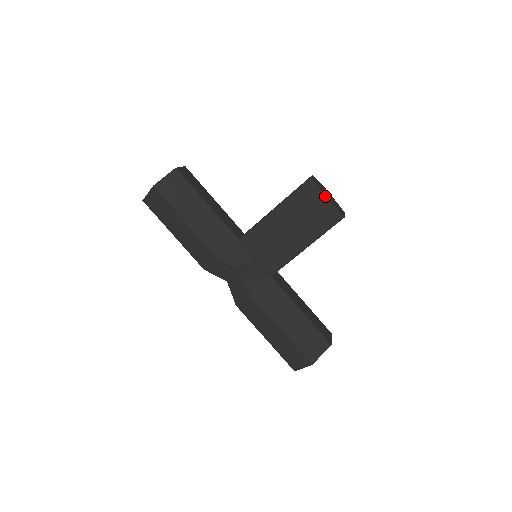
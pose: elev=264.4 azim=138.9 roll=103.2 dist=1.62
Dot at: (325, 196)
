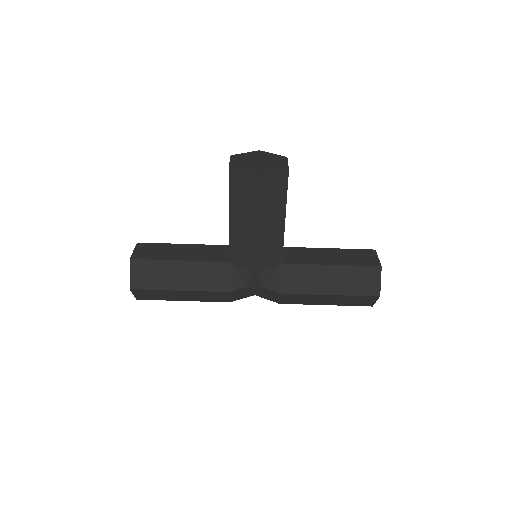
Dot at: (254, 176)
